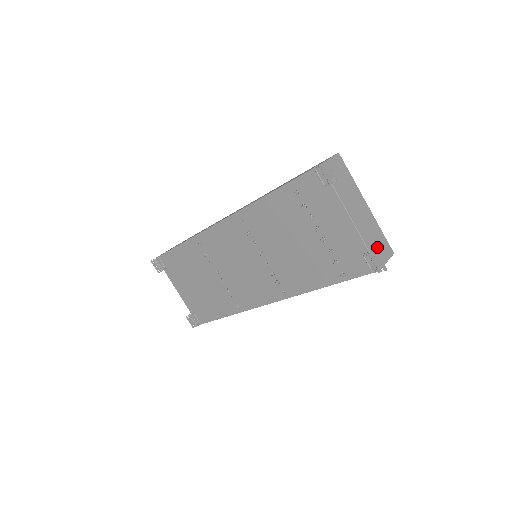
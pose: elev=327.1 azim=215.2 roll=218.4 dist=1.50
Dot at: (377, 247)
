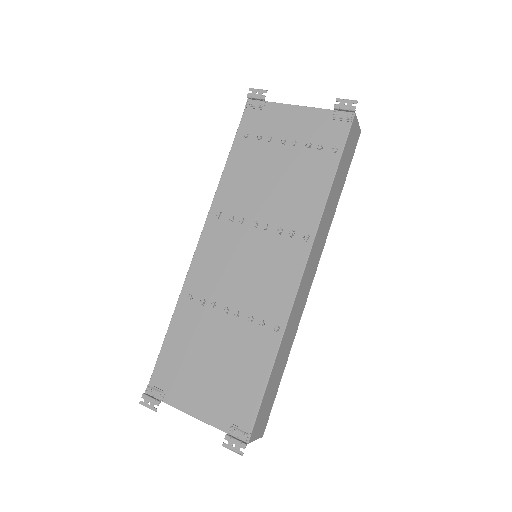
Dot at: occluded
